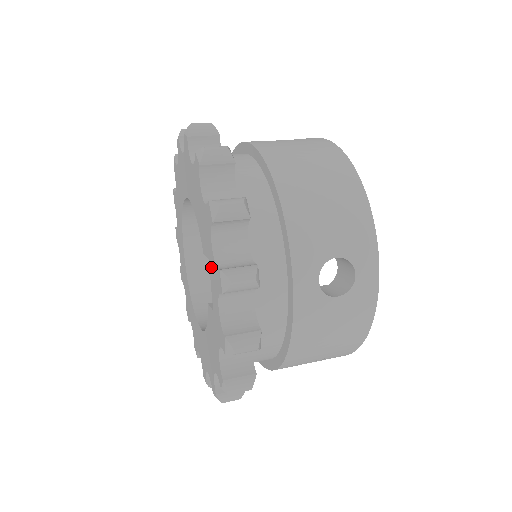
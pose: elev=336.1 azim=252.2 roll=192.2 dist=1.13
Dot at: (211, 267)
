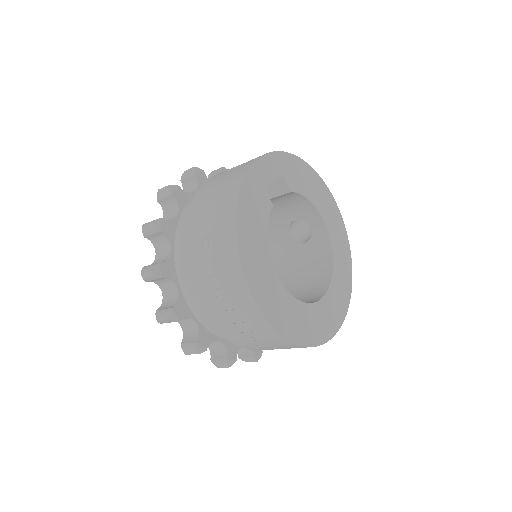
Dot at: occluded
